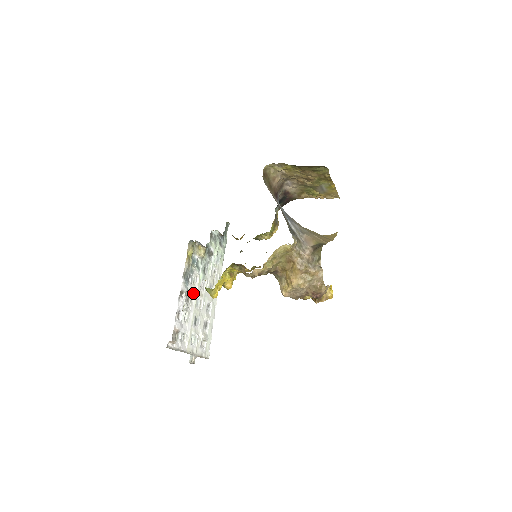
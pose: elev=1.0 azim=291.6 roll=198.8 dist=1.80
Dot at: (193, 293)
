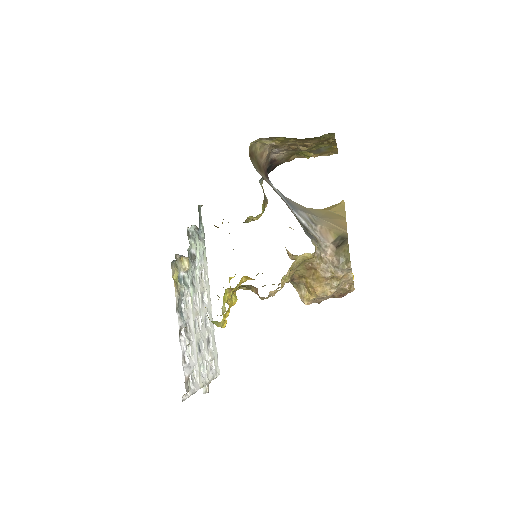
Dot at: (189, 318)
